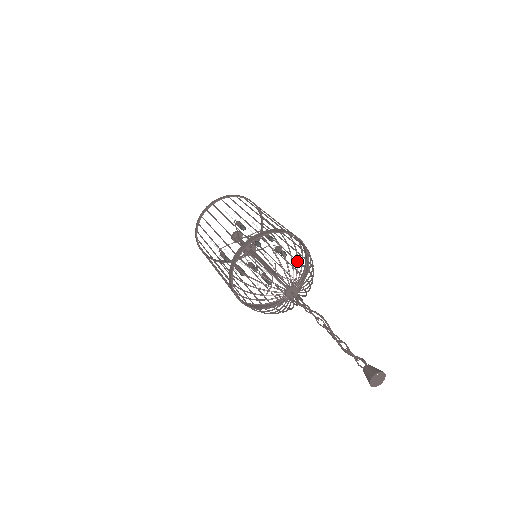
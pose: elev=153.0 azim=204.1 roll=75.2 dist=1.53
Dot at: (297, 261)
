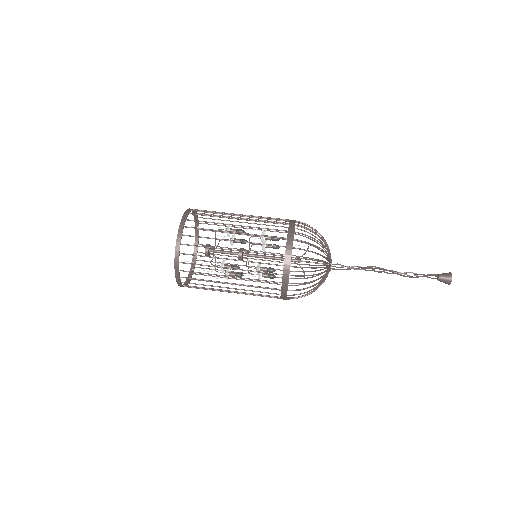
Dot at: occluded
